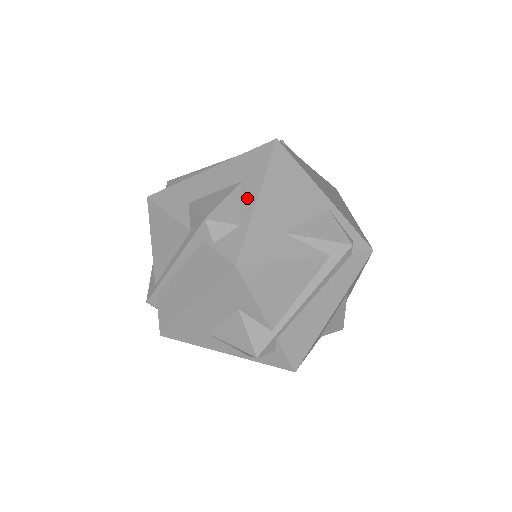
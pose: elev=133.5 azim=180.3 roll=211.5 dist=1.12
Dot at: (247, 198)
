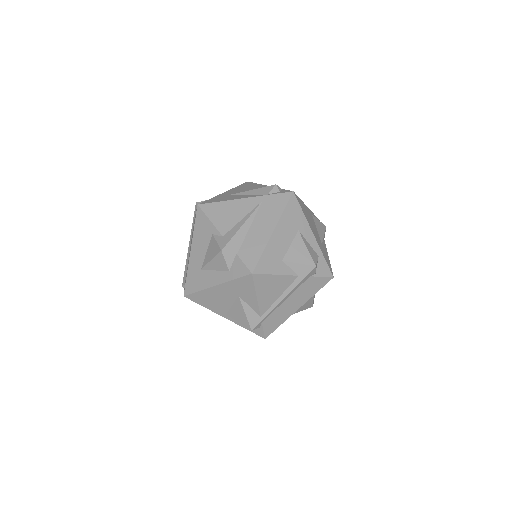
Dot at: (310, 239)
